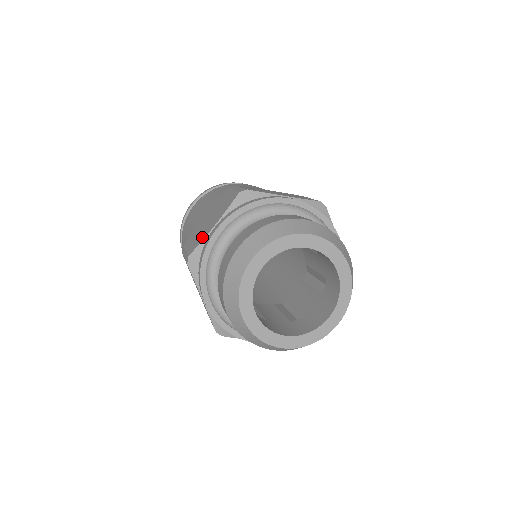
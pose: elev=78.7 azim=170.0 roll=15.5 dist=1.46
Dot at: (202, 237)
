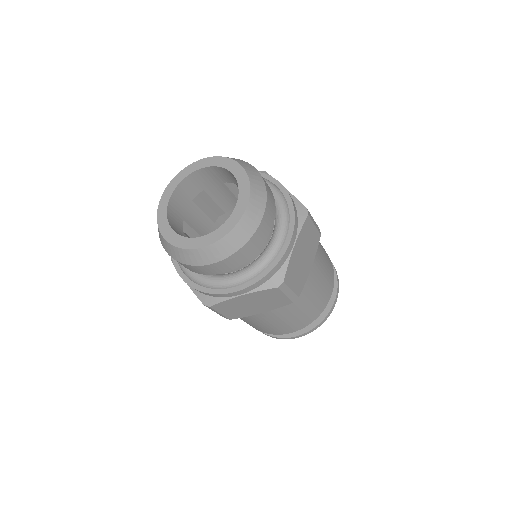
Dot at: occluded
